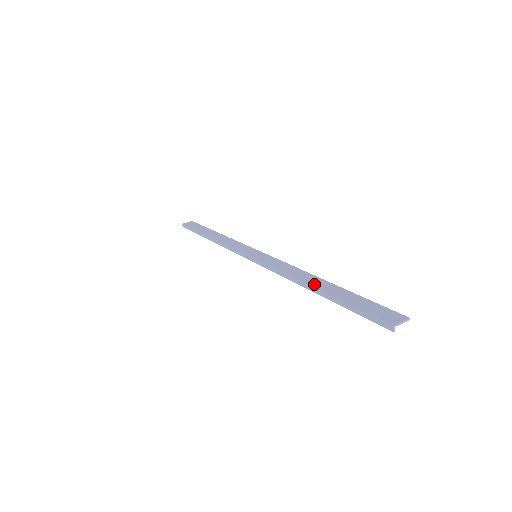
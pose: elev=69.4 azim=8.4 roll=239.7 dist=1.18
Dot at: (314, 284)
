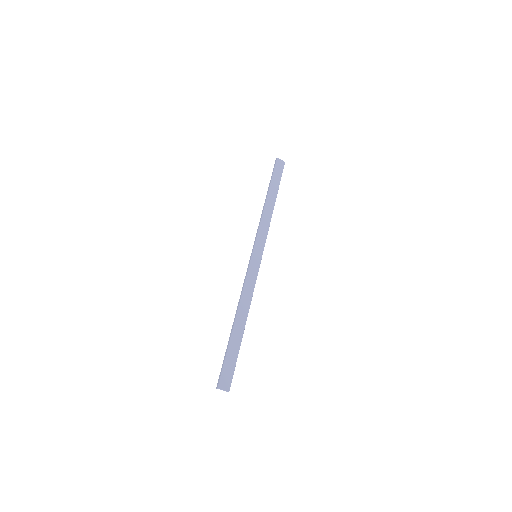
Dot at: (238, 320)
